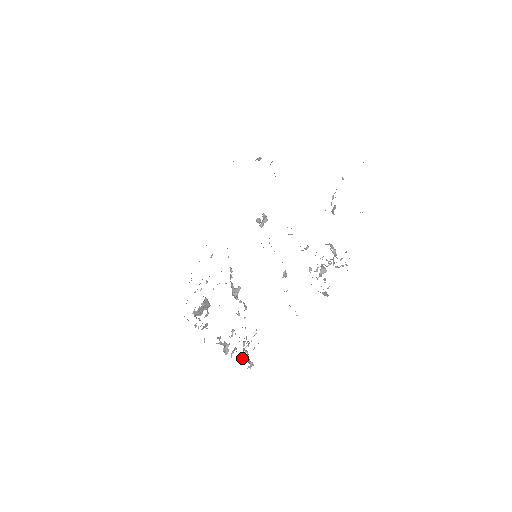
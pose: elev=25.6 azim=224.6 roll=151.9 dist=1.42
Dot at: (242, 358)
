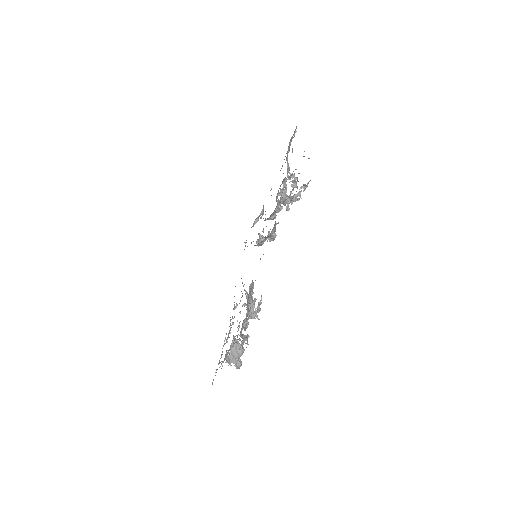
Dot at: (248, 314)
